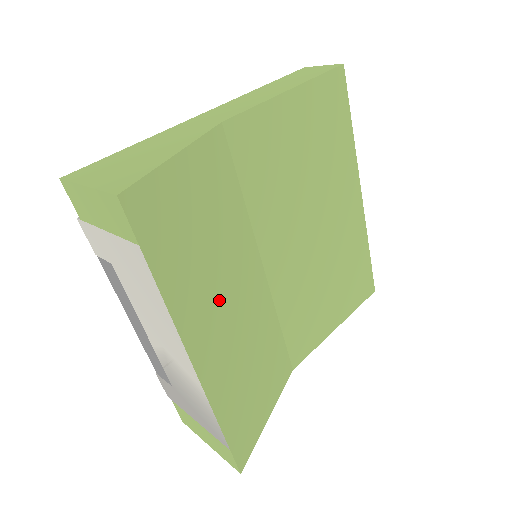
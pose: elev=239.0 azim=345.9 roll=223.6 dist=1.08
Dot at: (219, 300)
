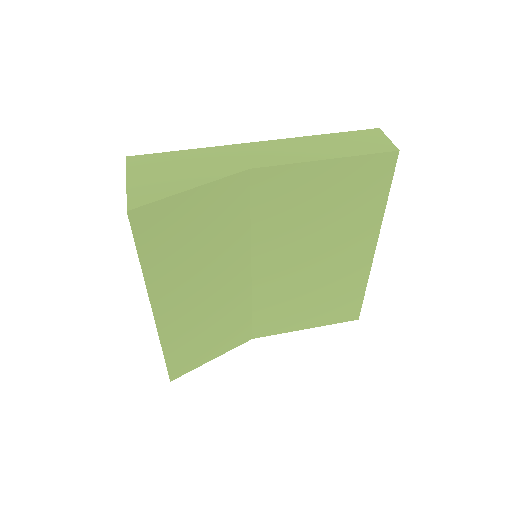
Dot at: (194, 282)
